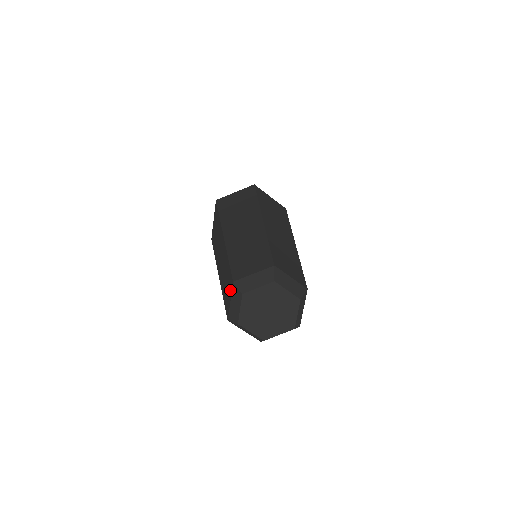
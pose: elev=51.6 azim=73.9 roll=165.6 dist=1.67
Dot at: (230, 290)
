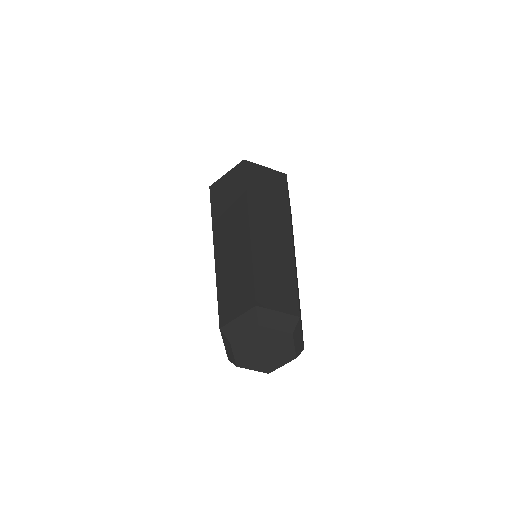
Dot at: (243, 305)
